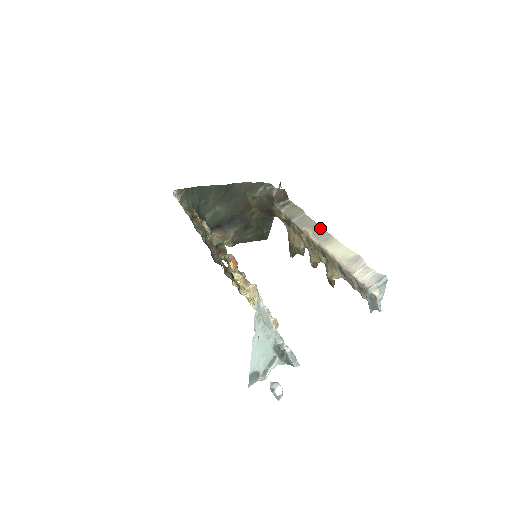
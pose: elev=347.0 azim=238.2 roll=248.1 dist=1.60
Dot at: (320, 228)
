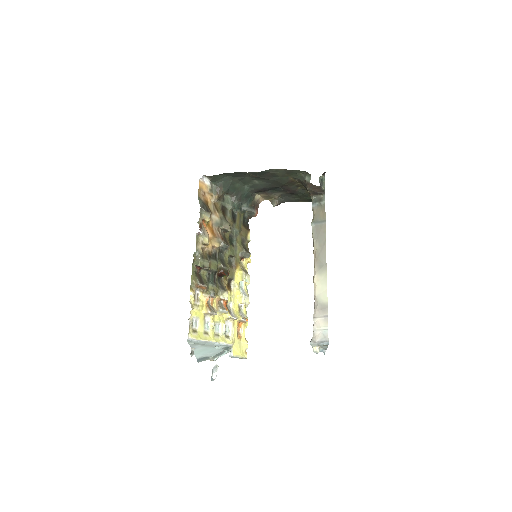
Dot at: (324, 251)
